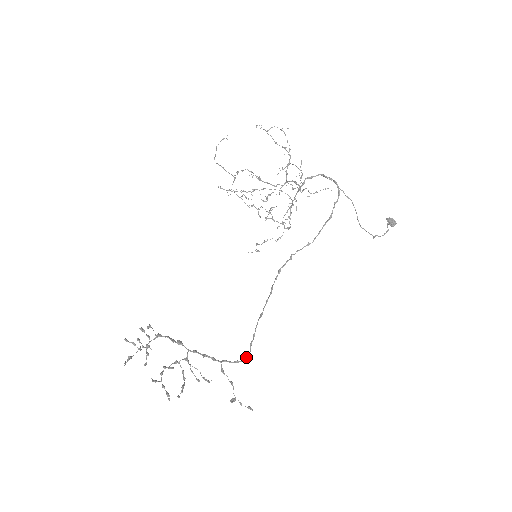
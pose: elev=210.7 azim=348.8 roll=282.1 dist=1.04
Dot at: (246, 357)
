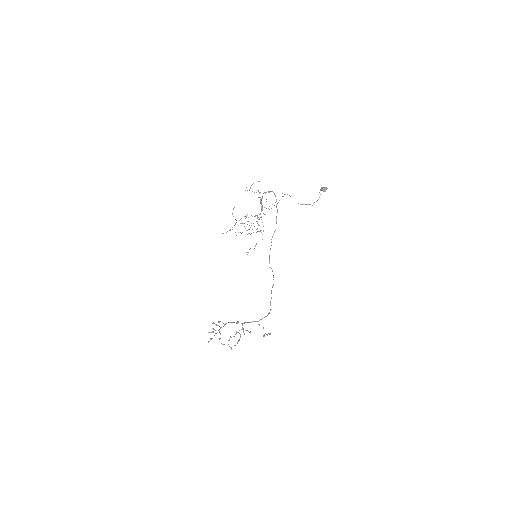
Dot at: occluded
